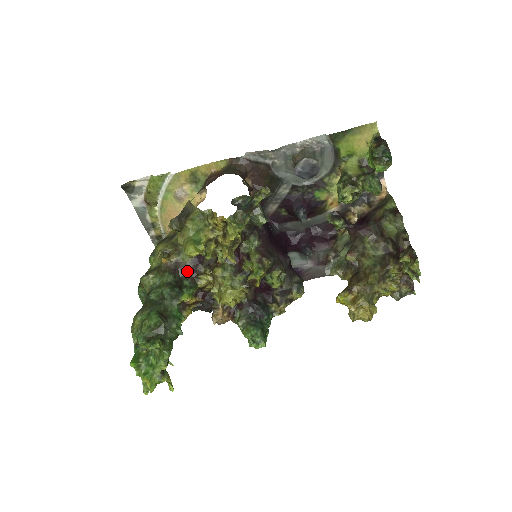
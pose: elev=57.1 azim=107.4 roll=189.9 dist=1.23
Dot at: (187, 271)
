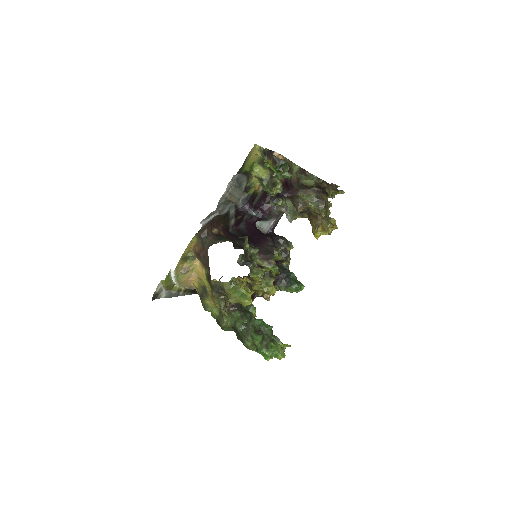
Dot at: occluded
